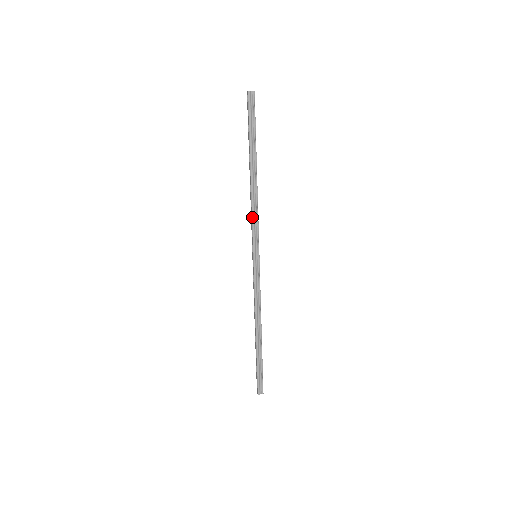
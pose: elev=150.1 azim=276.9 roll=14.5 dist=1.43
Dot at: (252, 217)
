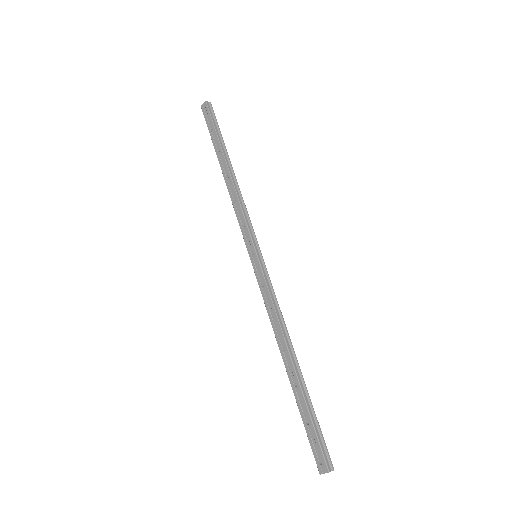
Dot at: (241, 208)
